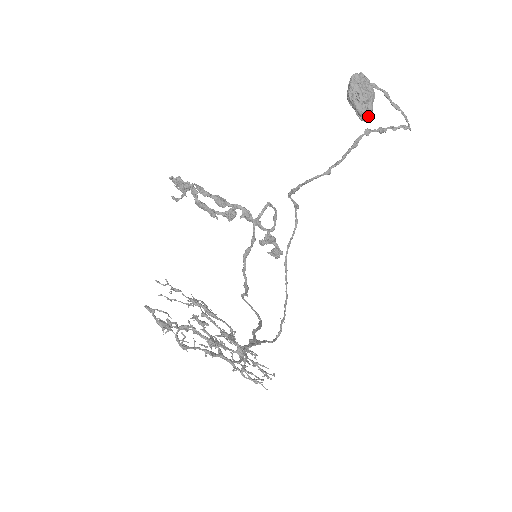
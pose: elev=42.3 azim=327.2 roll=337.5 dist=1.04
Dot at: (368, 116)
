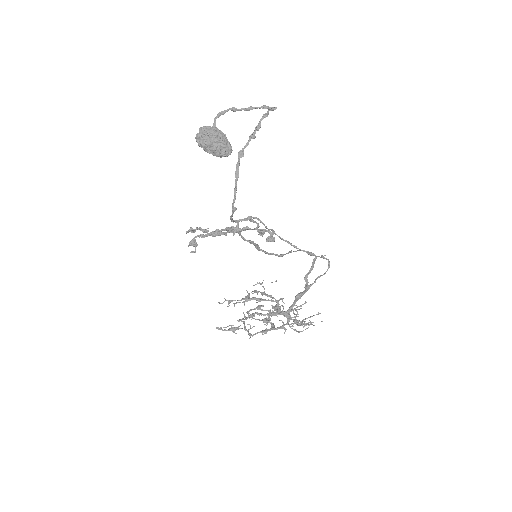
Dot at: (228, 153)
